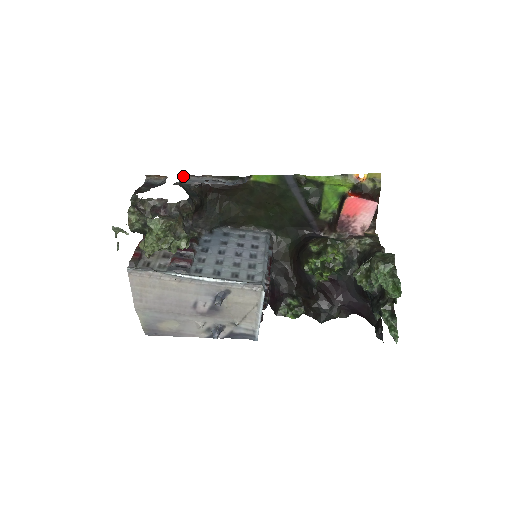
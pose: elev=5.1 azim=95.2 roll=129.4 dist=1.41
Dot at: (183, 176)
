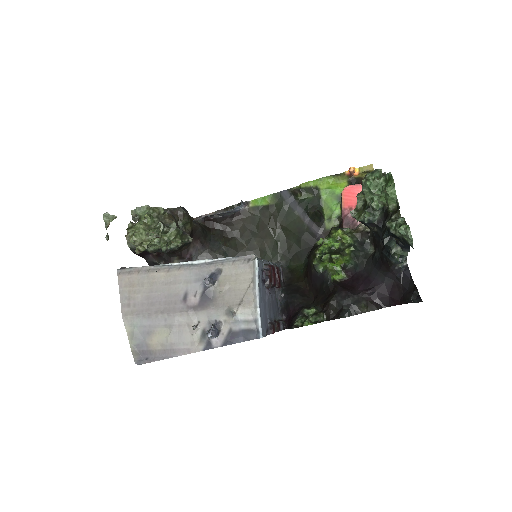
Dot at: occluded
